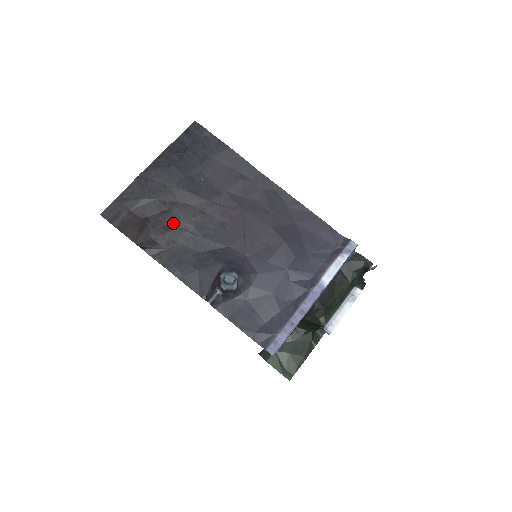
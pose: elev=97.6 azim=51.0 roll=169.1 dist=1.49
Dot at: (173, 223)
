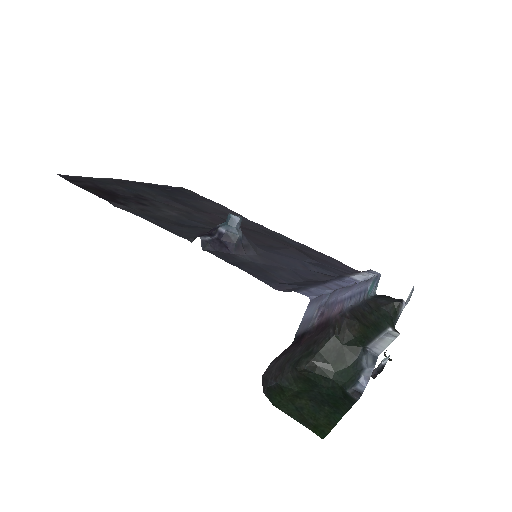
Dot at: (151, 205)
